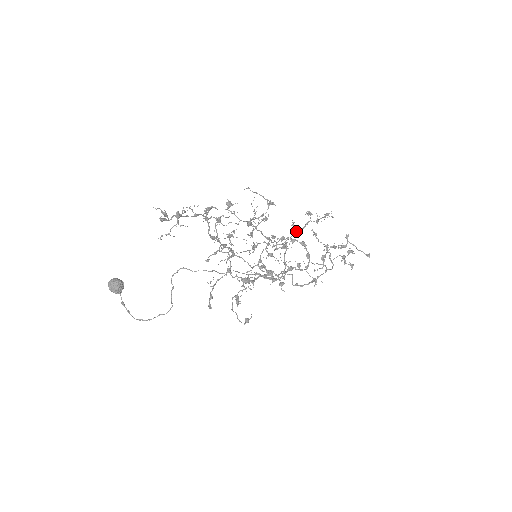
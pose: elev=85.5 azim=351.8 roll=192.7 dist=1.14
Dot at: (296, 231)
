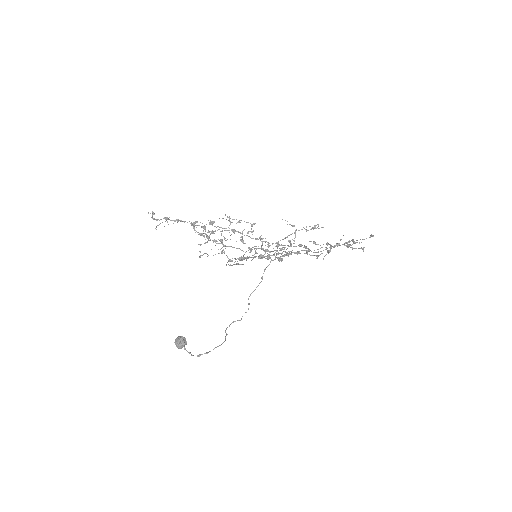
Dot at: (286, 237)
